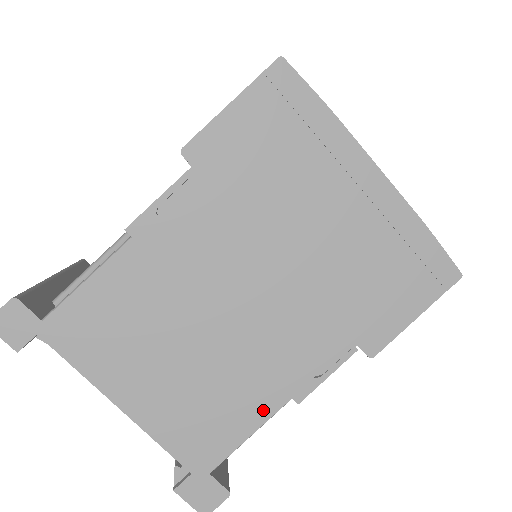
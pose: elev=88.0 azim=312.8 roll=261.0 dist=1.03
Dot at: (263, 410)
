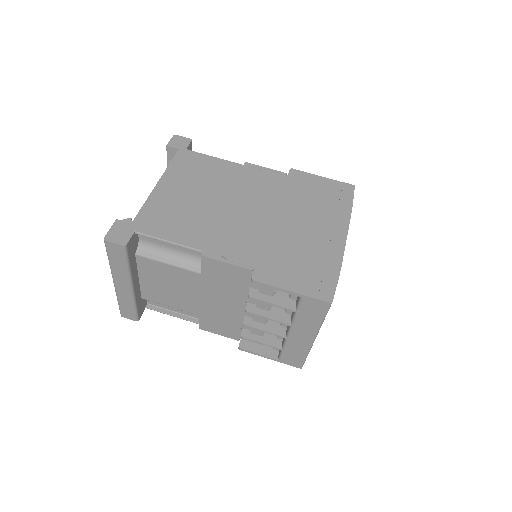
Dot at: (189, 241)
